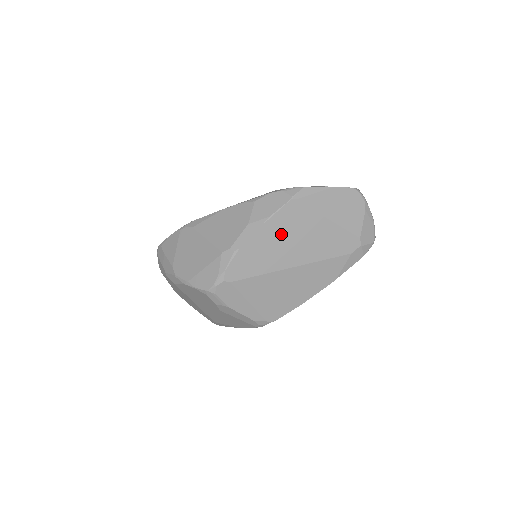
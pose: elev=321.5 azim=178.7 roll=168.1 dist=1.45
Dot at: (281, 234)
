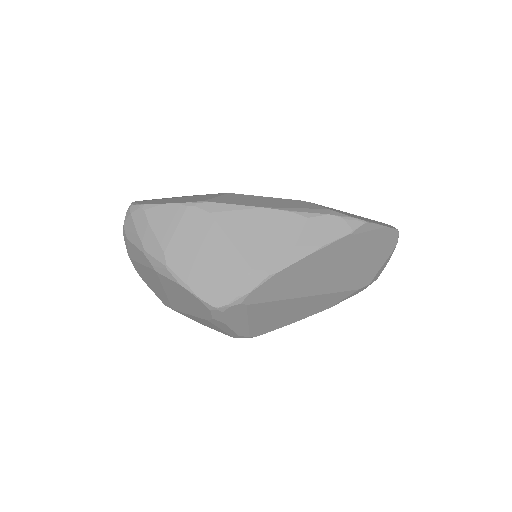
Dot at: (320, 265)
